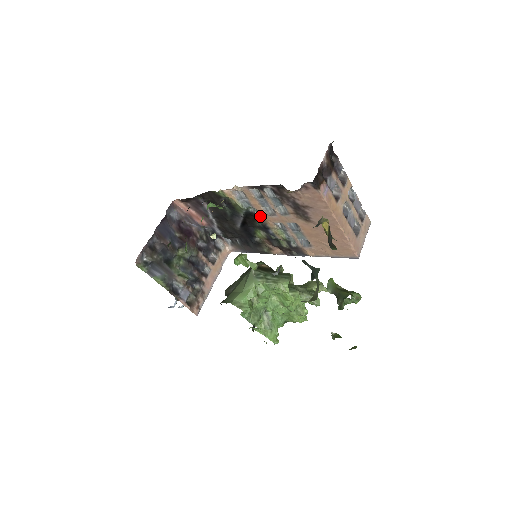
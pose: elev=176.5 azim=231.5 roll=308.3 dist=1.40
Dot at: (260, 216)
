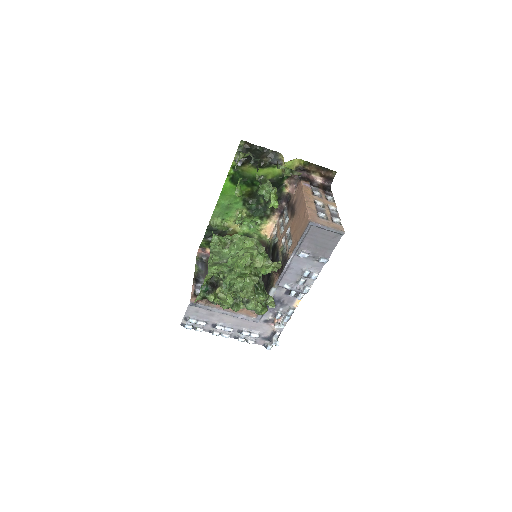
Dot at: (278, 242)
